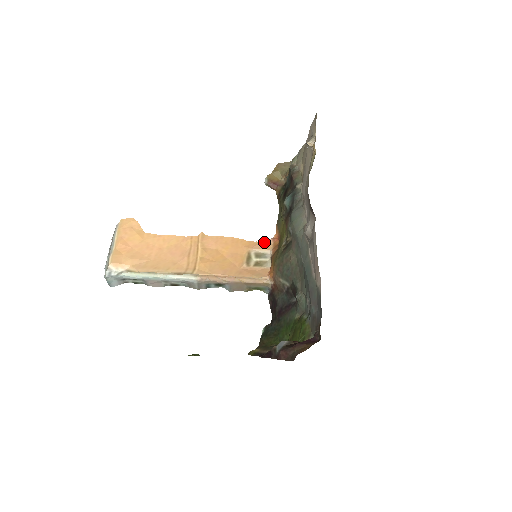
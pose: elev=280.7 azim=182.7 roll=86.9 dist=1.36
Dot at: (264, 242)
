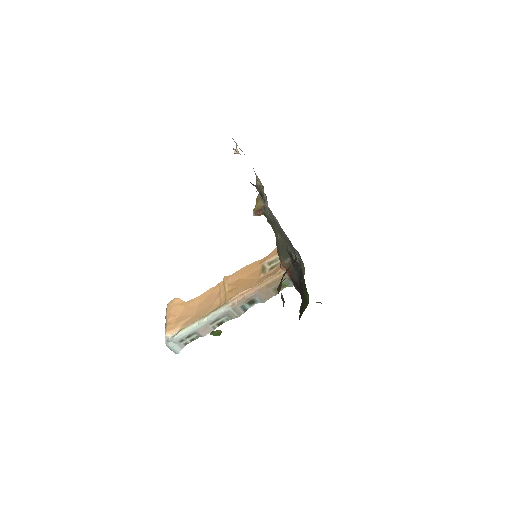
Dot at: (272, 252)
